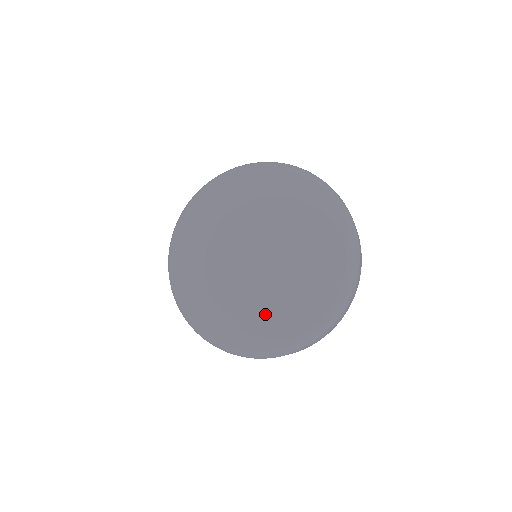
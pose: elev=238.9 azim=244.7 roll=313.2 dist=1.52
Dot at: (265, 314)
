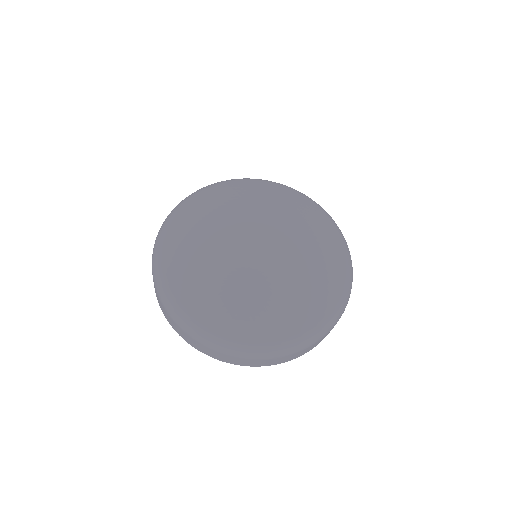
Dot at: (219, 290)
